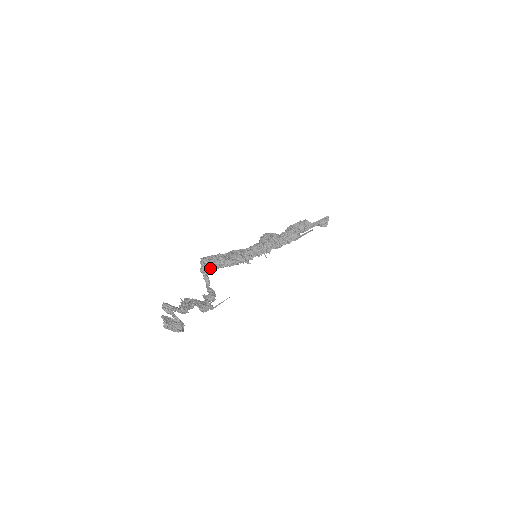
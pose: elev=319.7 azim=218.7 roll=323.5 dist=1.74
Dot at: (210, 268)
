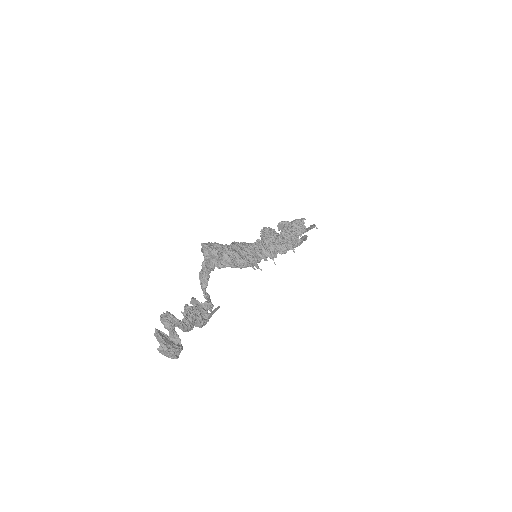
Dot at: (216, 264)
